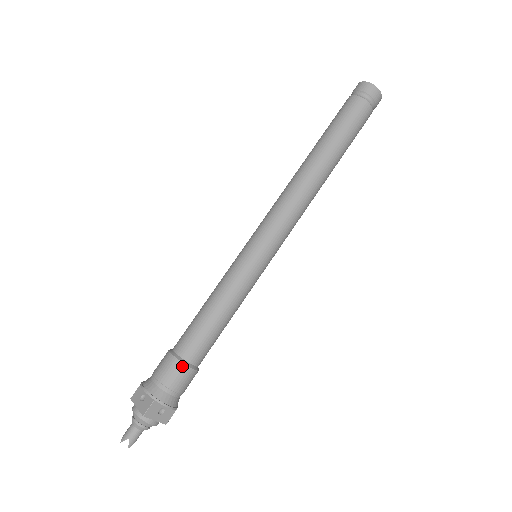
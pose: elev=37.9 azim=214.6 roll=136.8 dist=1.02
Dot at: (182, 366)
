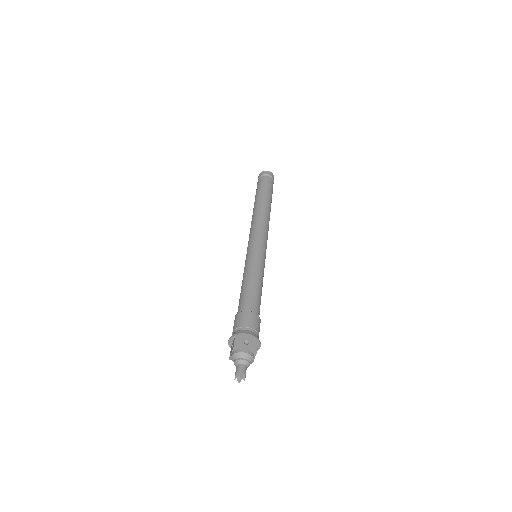
Dot at: (242, 313)
